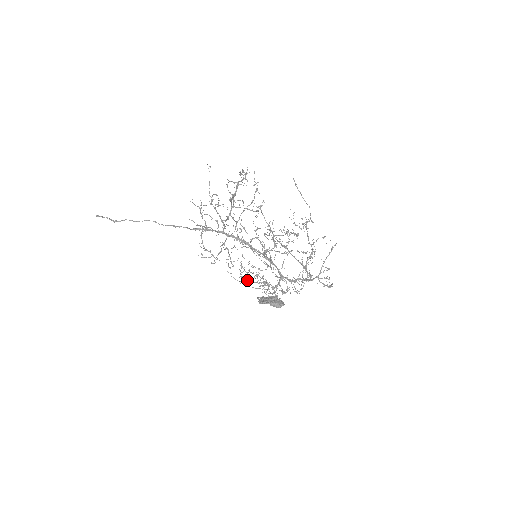
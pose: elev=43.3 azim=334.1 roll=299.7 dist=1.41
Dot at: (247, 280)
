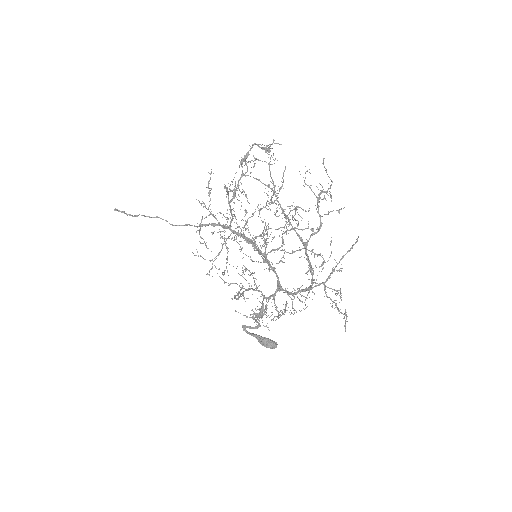
Dot at: (235, 283)
